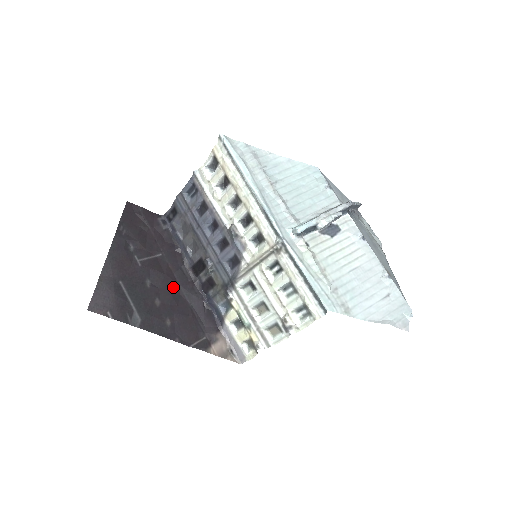
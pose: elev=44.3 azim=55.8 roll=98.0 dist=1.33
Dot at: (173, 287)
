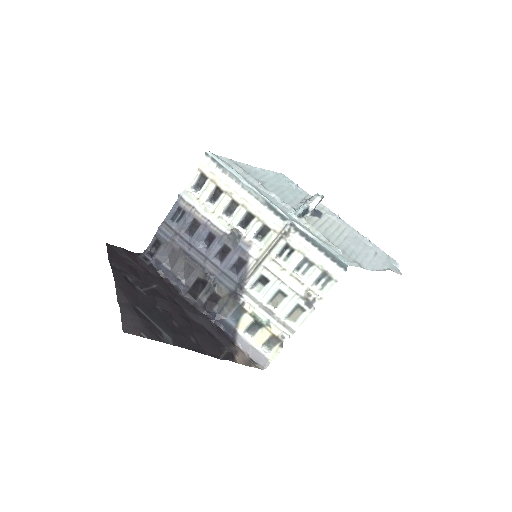
Dot at: (180, 311)
